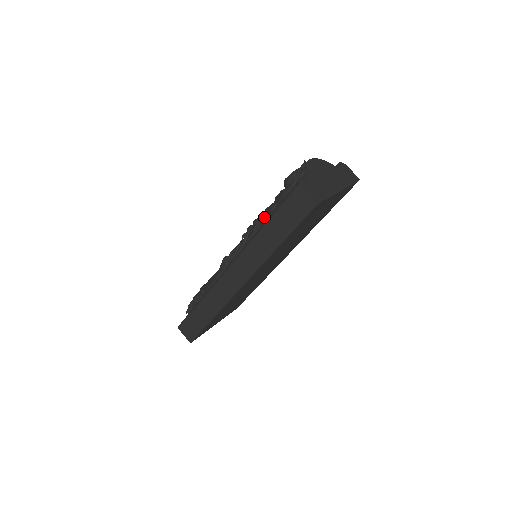
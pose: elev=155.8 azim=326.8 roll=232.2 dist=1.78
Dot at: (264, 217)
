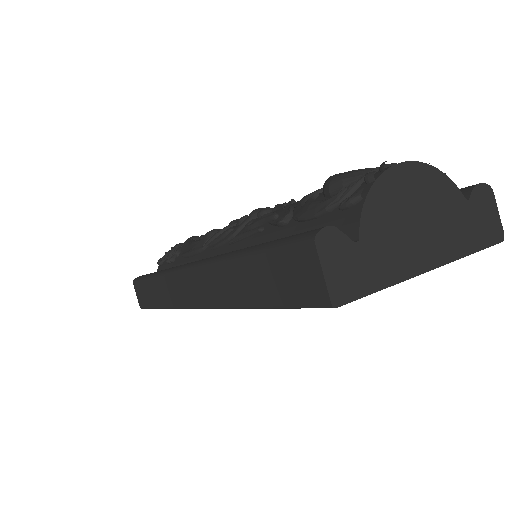
Dot at: (269, 221)
